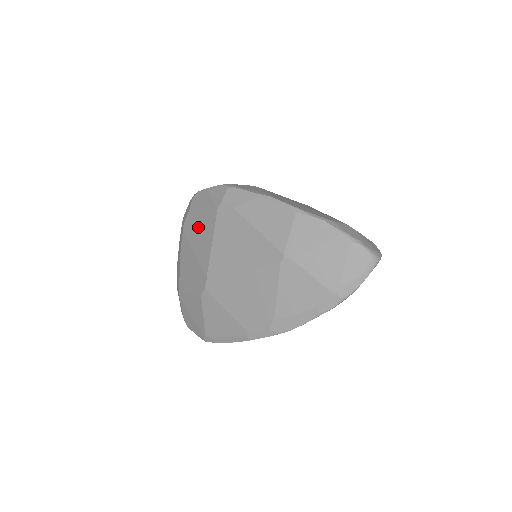
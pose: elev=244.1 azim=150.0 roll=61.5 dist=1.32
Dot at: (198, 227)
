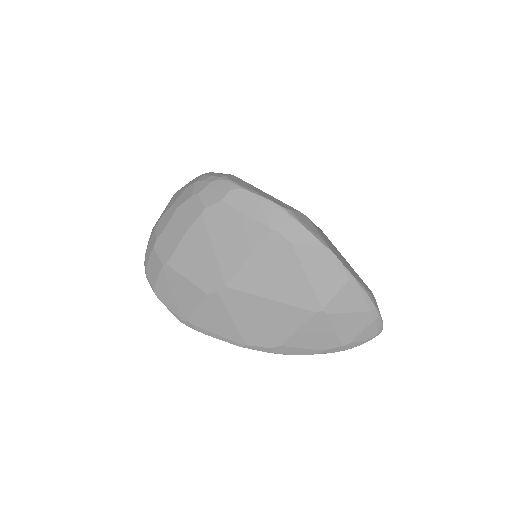
Dot at: (231, 229)
